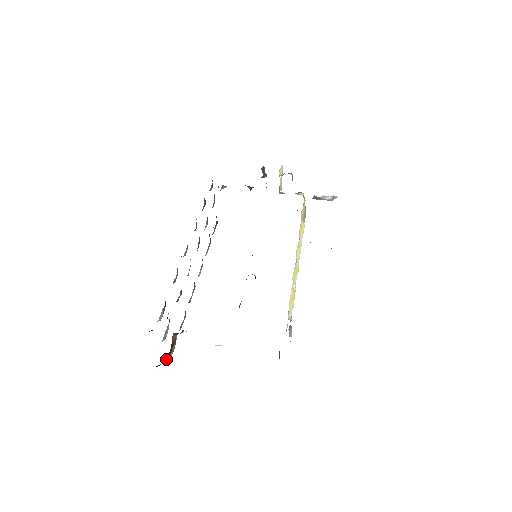
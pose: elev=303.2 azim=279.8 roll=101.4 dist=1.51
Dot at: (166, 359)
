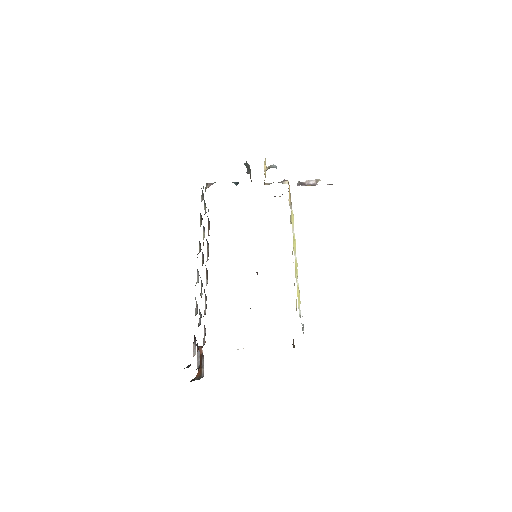
Dot at: (198, 374)
